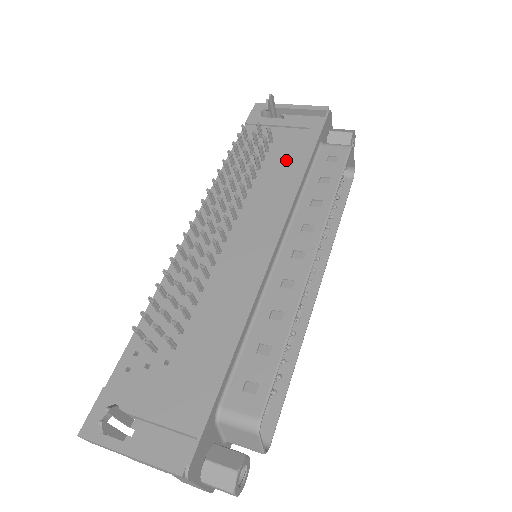
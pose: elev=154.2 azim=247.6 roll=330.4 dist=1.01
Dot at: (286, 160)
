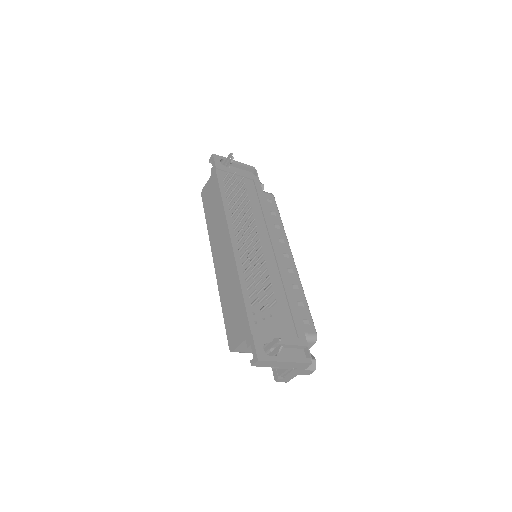
Dot at: (253, 199)
